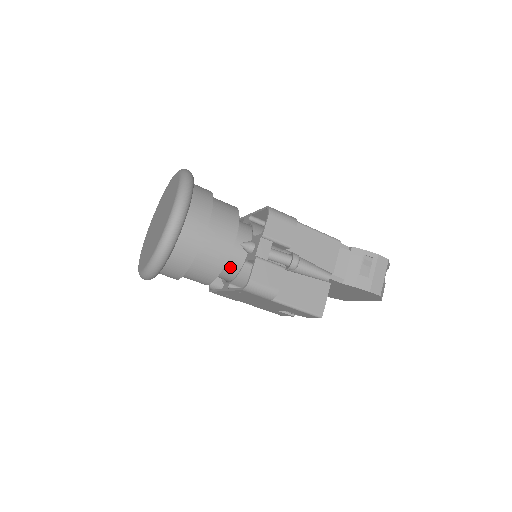
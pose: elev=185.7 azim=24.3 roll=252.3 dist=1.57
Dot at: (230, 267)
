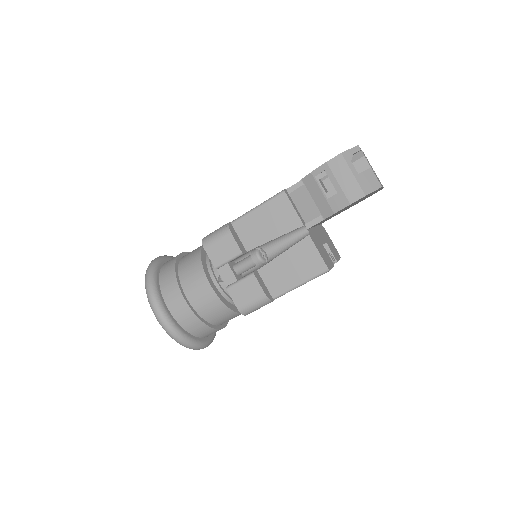
Dot at: occluded
